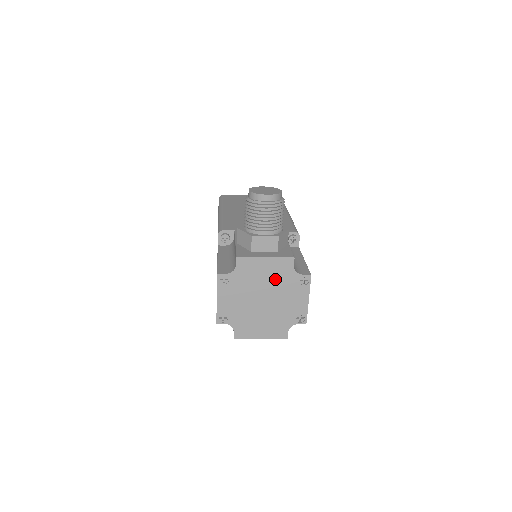
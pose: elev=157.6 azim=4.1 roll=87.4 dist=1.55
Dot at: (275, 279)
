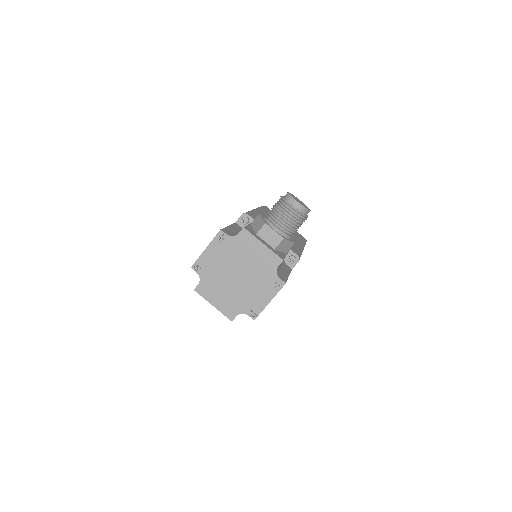
Dot at: (258, 266)
